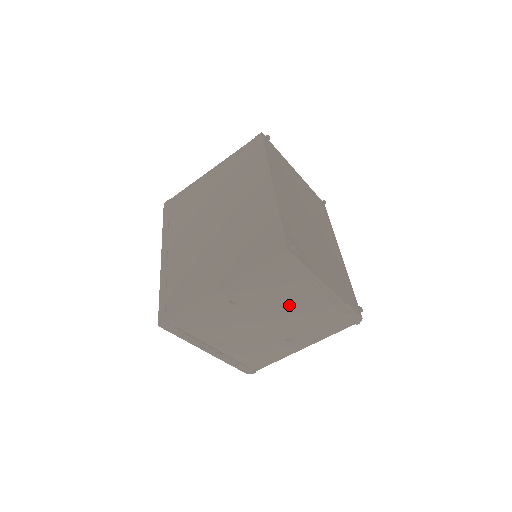
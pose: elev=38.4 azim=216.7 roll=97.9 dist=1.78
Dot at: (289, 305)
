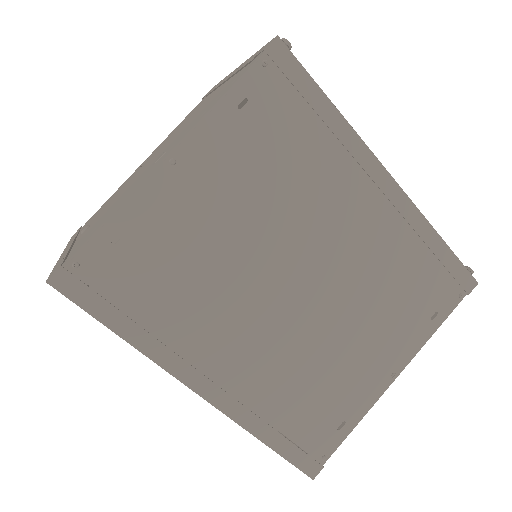
Dot at: occluded
